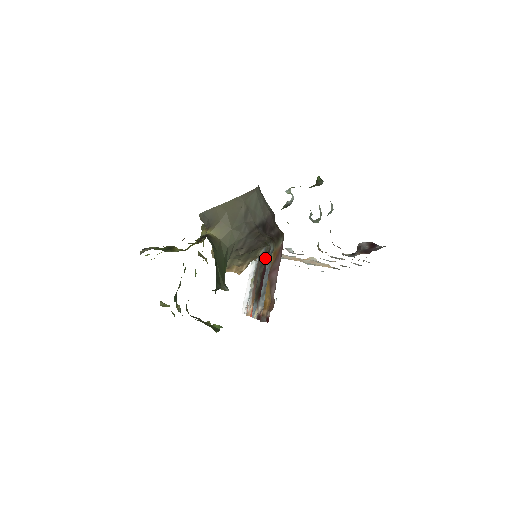
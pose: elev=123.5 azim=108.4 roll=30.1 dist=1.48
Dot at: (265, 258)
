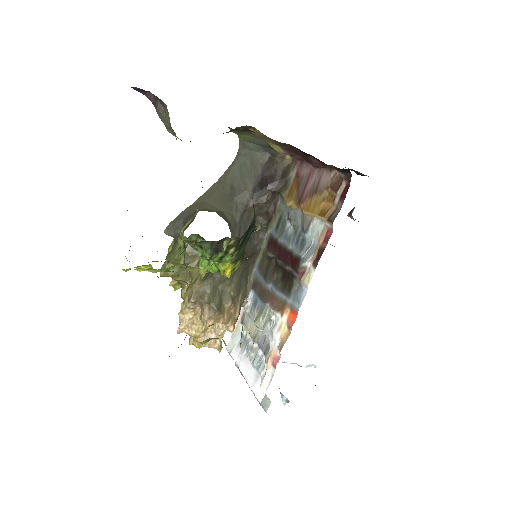
Dot at: (269, 251)
